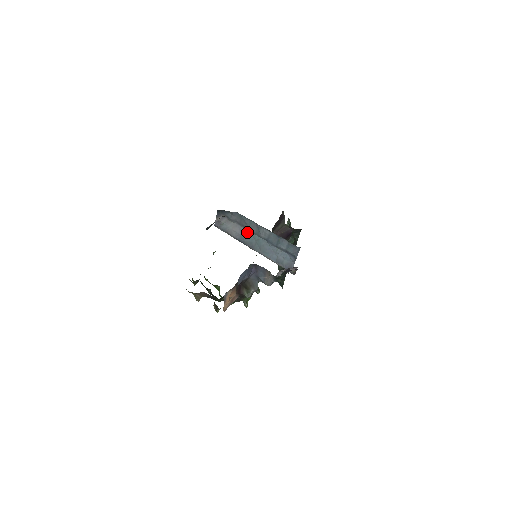
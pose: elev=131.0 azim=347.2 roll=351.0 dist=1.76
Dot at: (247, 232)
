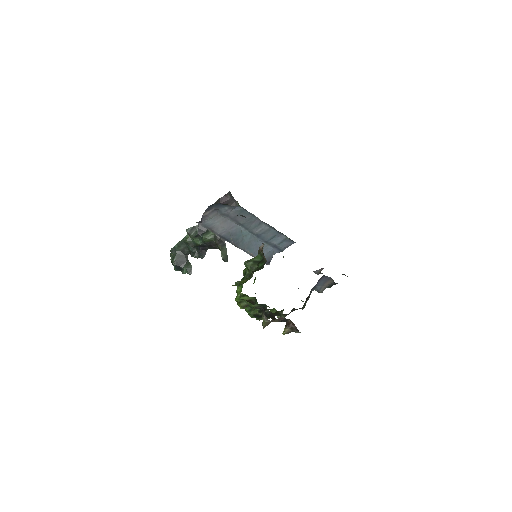
Dot at: (237, 228)
